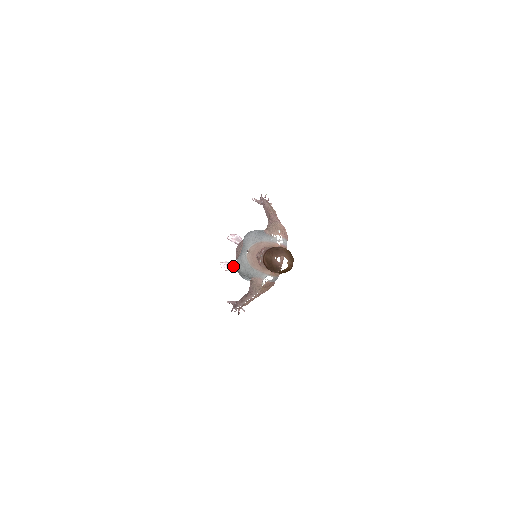
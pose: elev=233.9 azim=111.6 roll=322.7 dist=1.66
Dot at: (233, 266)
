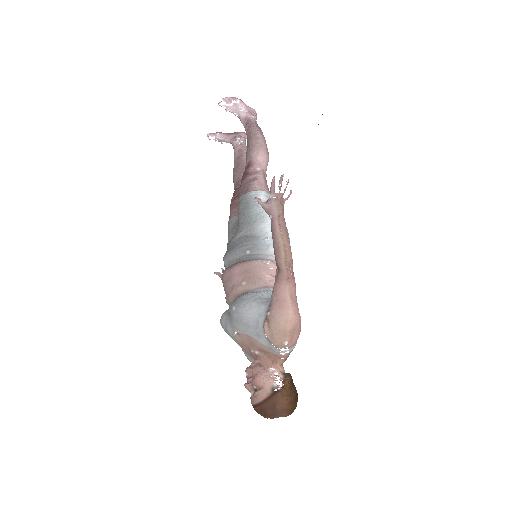
Dot at: occluded
